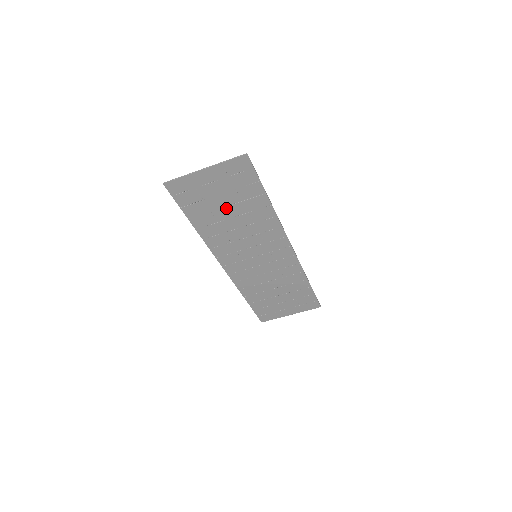
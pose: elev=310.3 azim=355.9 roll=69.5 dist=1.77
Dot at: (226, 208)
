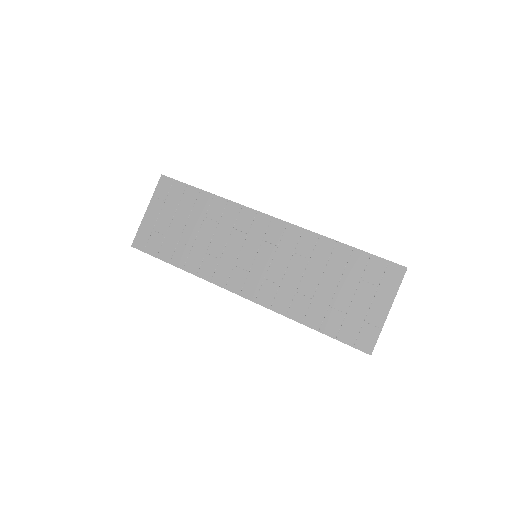
Dot at: (186, 228)
